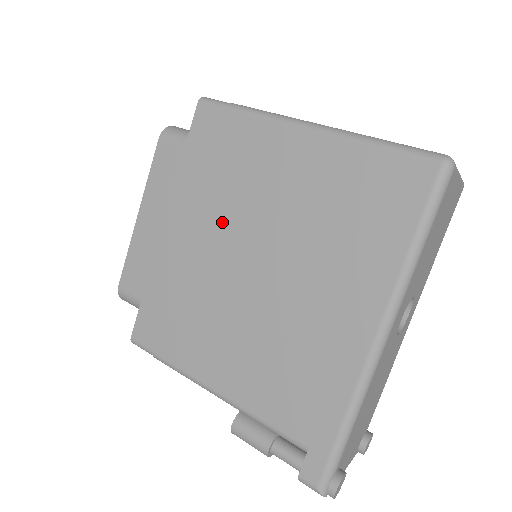
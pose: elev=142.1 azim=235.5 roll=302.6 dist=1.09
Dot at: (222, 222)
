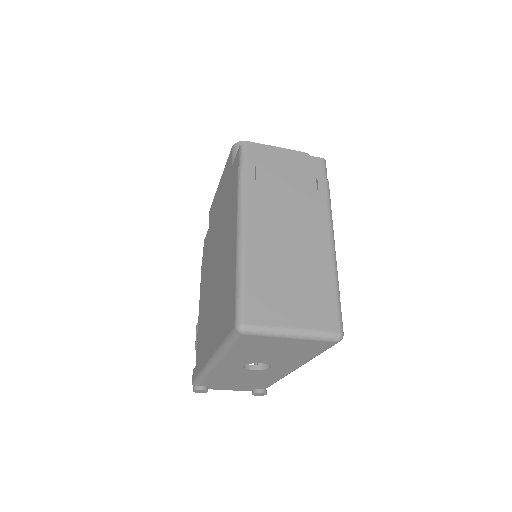
Dot at: (220, 232)
